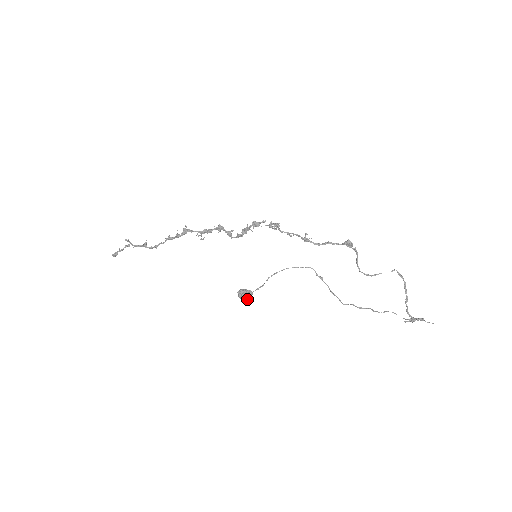
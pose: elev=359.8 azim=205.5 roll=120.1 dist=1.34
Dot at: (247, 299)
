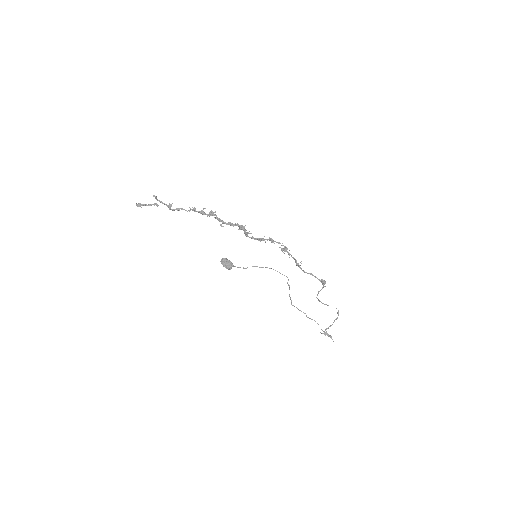
Dot at: occluded
